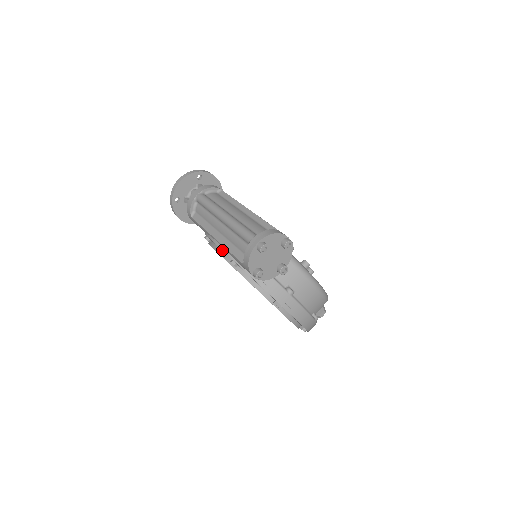
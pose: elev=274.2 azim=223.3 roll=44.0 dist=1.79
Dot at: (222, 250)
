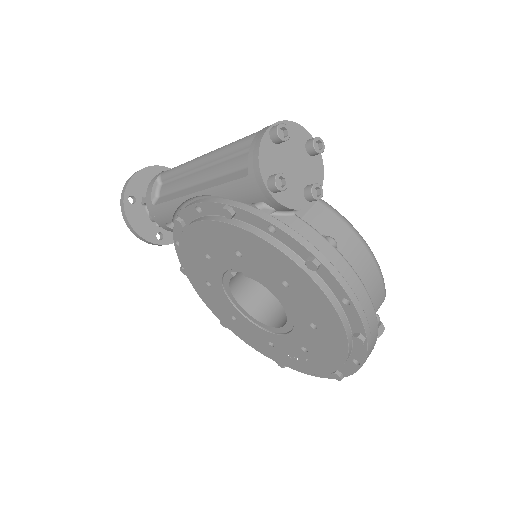
Dot at: (206, 205)
